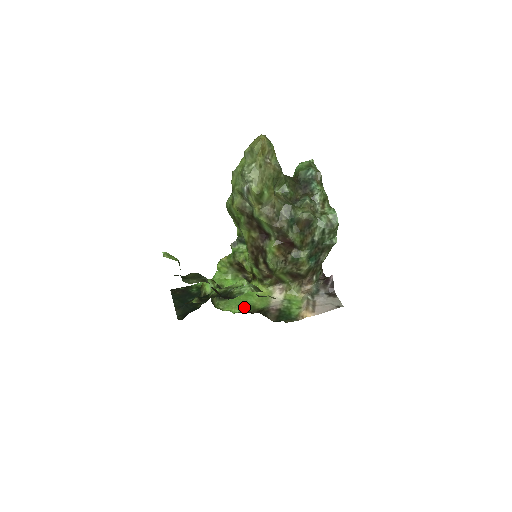
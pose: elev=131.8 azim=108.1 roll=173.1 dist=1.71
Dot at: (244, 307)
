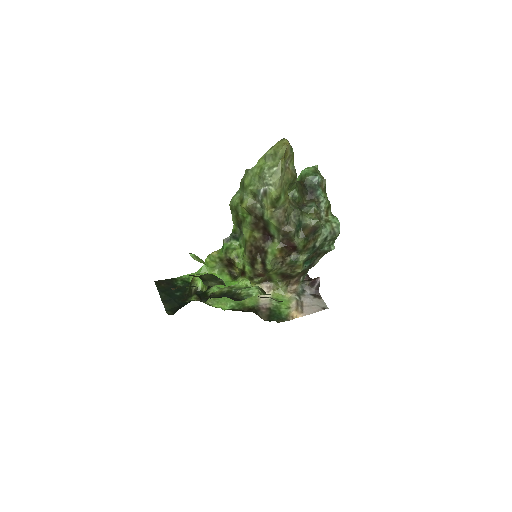
Dot at: (234, 304)
